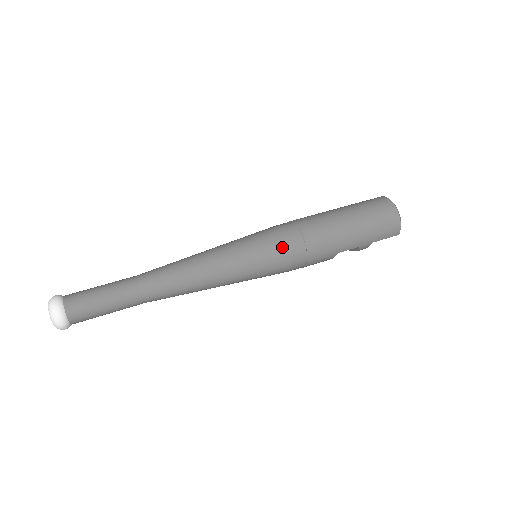
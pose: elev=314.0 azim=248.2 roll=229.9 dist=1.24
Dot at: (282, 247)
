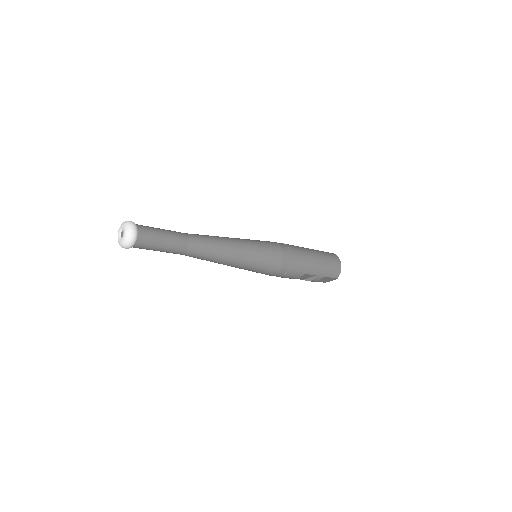
Dot at: (279, 253)
